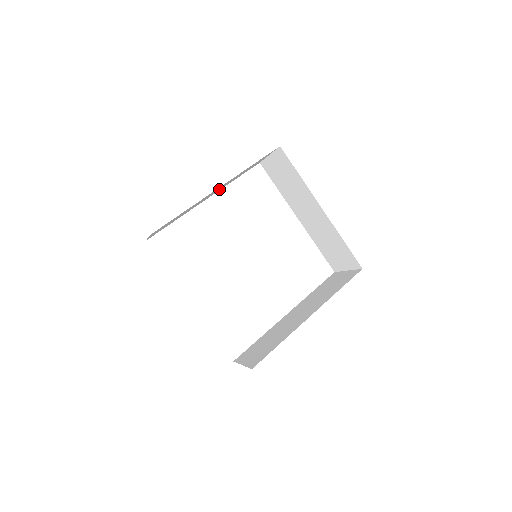
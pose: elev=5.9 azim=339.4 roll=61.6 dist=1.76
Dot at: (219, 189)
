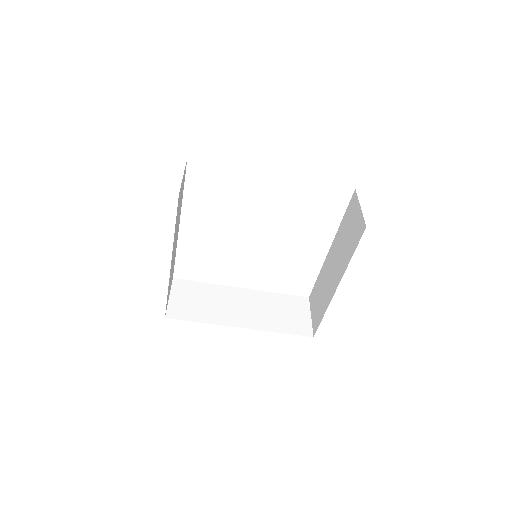
Dot at: occluded
